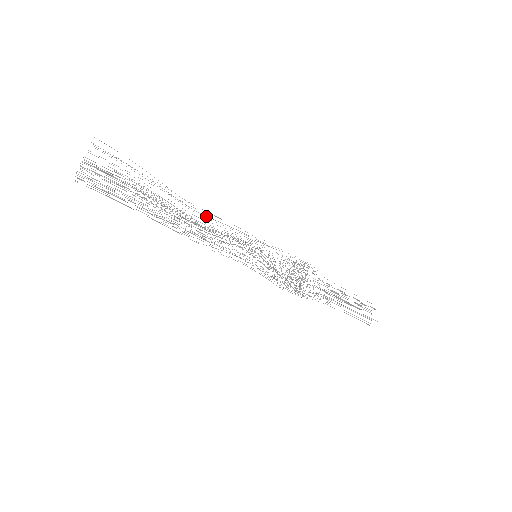
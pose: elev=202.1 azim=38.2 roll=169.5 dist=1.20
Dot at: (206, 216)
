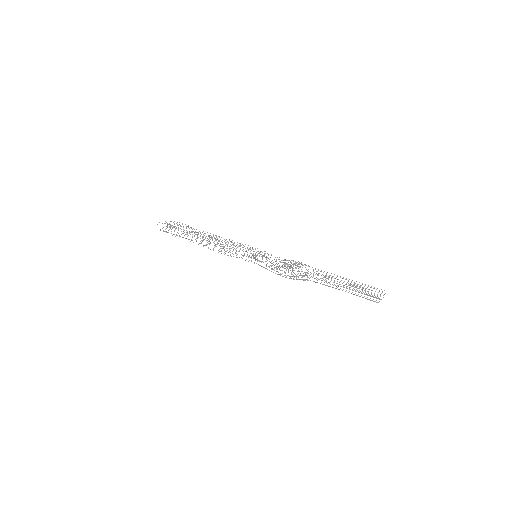
Dot at: (225, 240)
